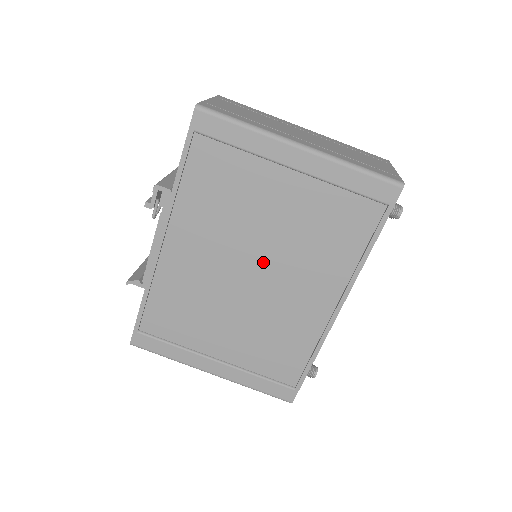
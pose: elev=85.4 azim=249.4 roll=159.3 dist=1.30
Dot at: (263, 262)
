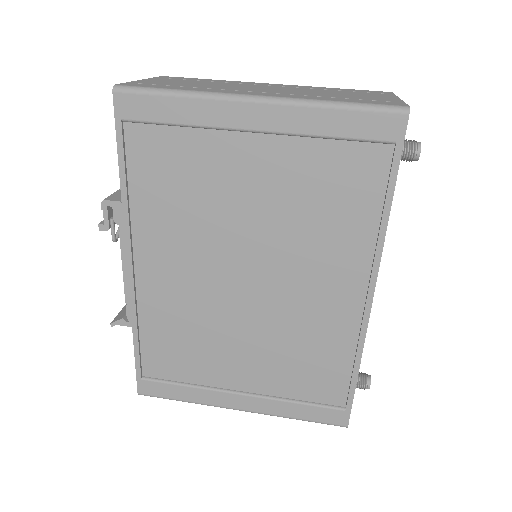
Dot at: (257, 261)
